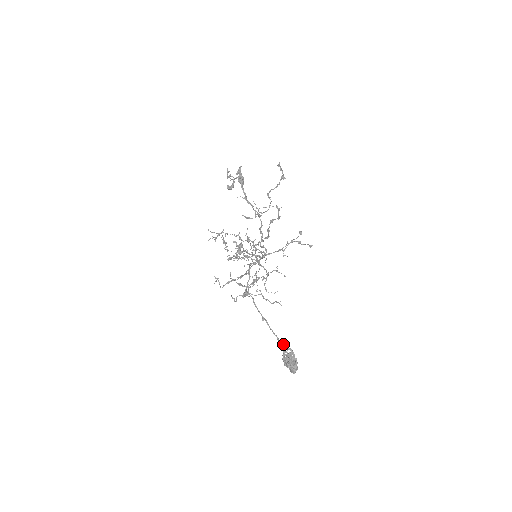
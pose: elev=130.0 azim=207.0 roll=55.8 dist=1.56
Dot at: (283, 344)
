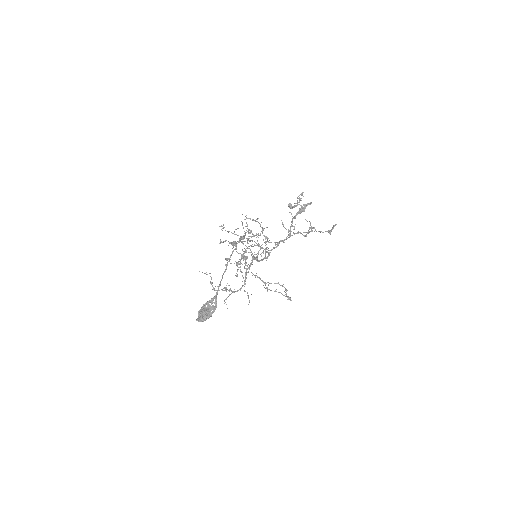
Dot at: (217, 294)
